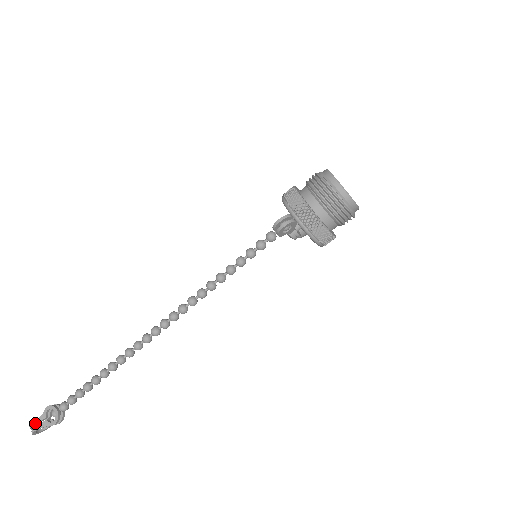
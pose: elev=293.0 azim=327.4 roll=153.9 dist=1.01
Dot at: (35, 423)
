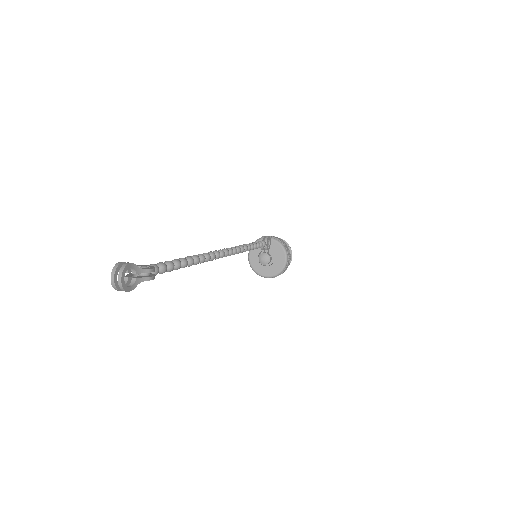
Dot at: (125, 262)
